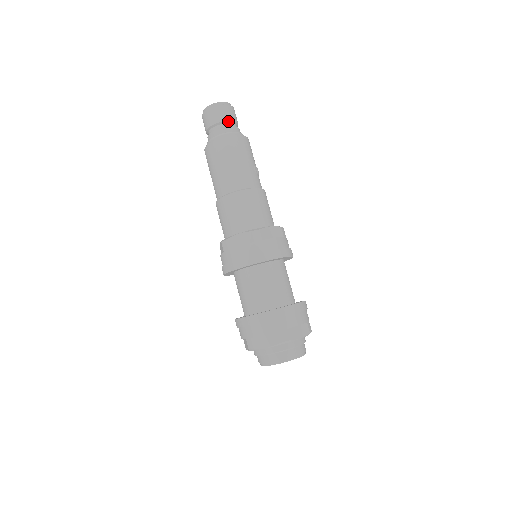
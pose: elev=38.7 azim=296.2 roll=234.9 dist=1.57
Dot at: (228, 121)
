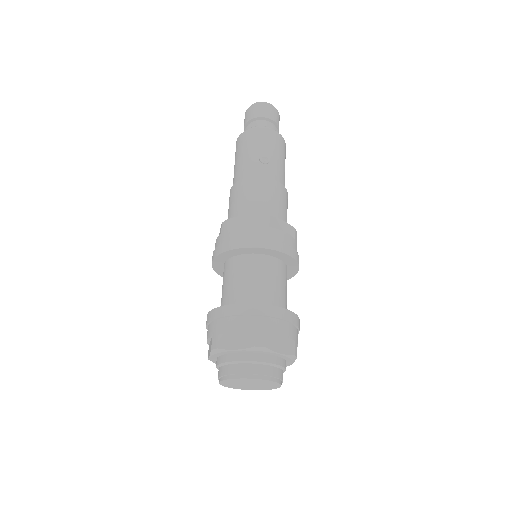
Dot at: (253, 119)
